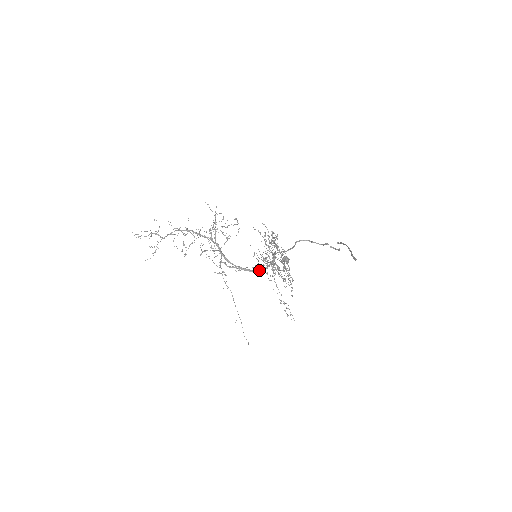
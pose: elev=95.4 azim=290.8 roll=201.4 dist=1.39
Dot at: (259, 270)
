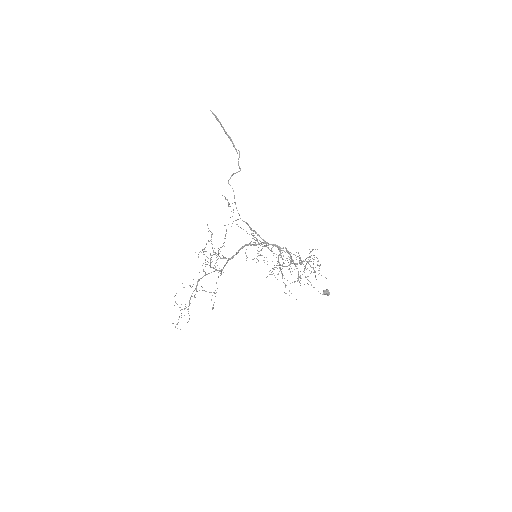
Dot at: (254, 245)
